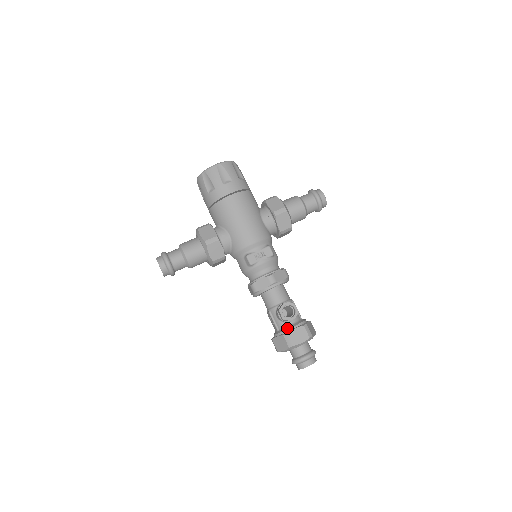
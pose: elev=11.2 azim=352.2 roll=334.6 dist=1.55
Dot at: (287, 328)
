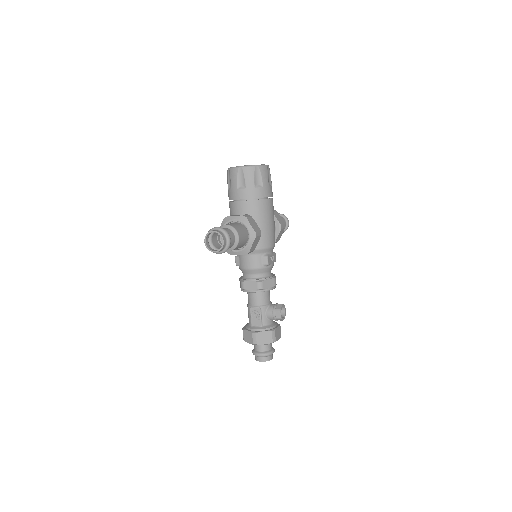
Dot at: (272, 325)
